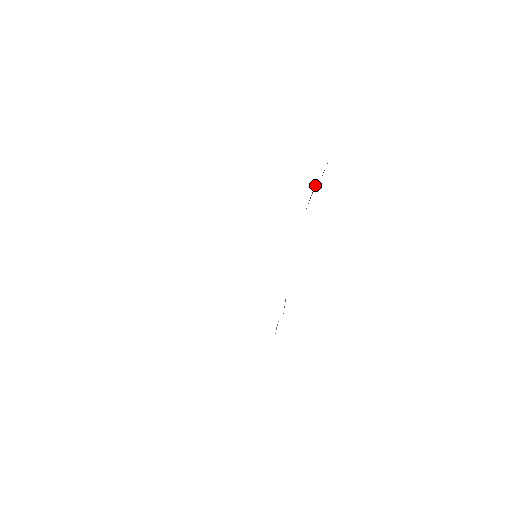
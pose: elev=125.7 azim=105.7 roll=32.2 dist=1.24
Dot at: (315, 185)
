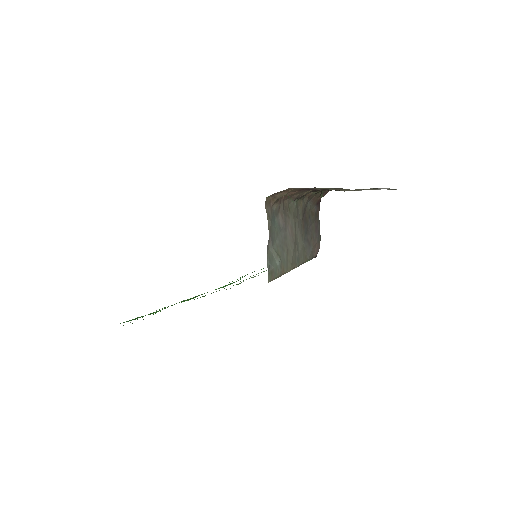
Dot at: (313, 243)
